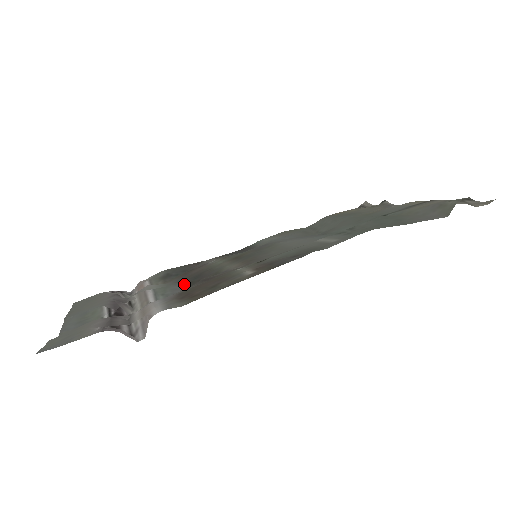
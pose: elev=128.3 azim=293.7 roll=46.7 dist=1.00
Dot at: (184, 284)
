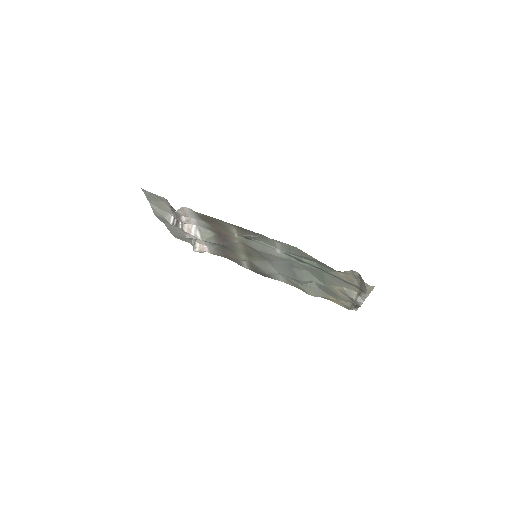
Dot at: (217, 245)
